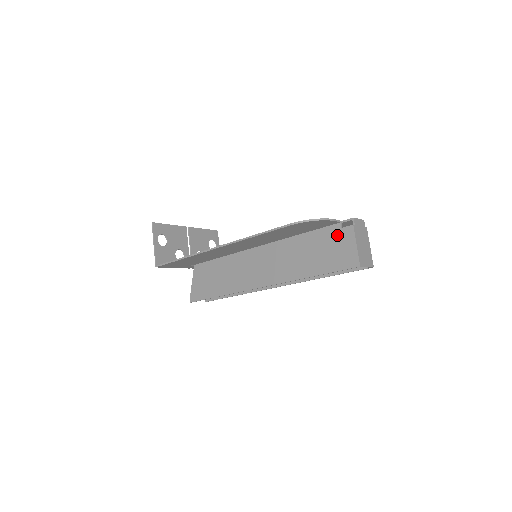
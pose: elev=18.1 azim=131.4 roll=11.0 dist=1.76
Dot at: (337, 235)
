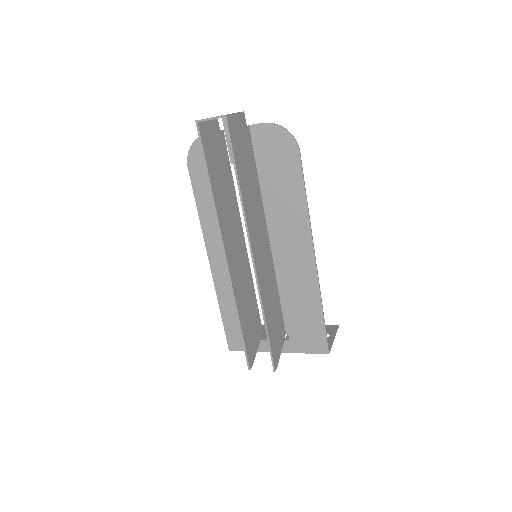
Dot at: (217, 138)
